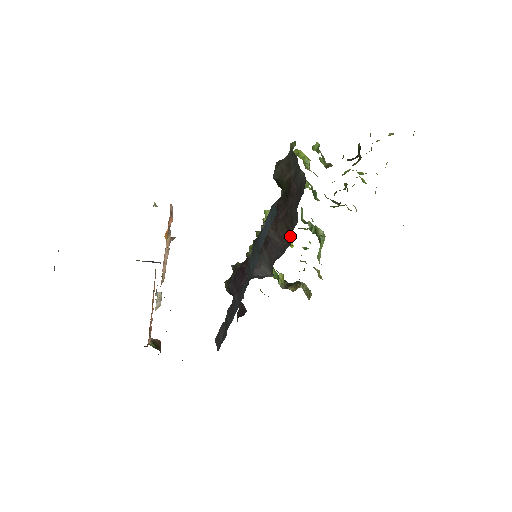
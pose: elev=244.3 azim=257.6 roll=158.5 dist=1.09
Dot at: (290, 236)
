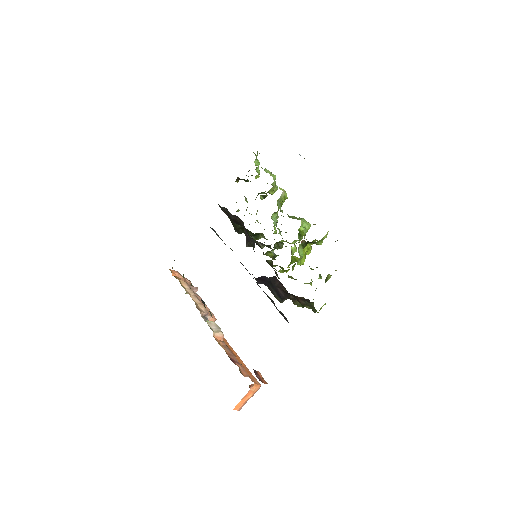
Dot at: (241, 220)
